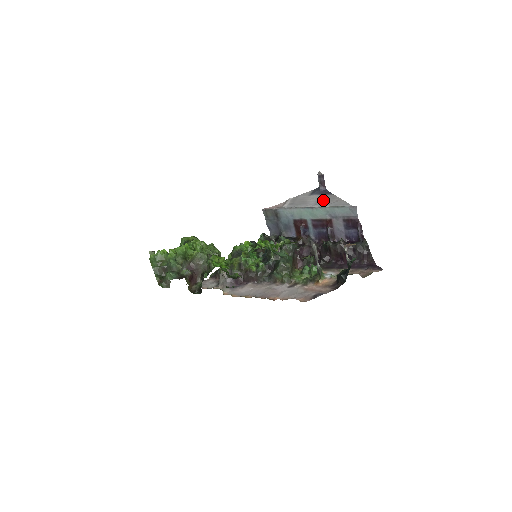
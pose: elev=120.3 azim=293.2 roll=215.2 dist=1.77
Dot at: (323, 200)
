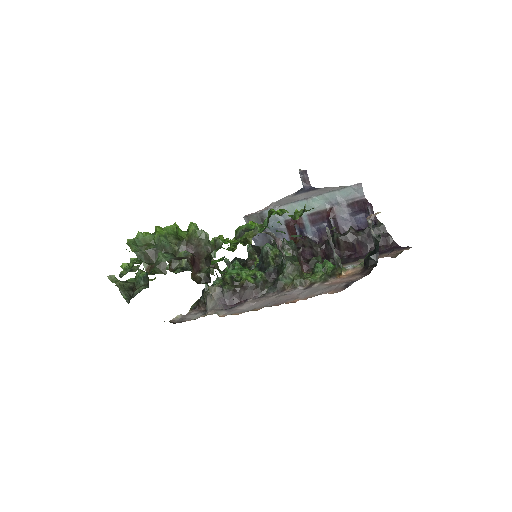
Dot at: (315, 193)
